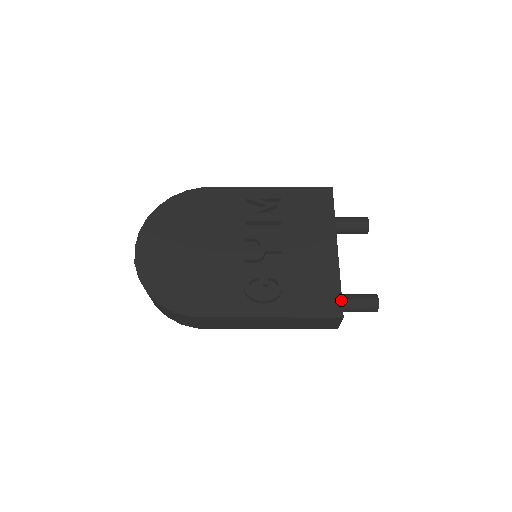
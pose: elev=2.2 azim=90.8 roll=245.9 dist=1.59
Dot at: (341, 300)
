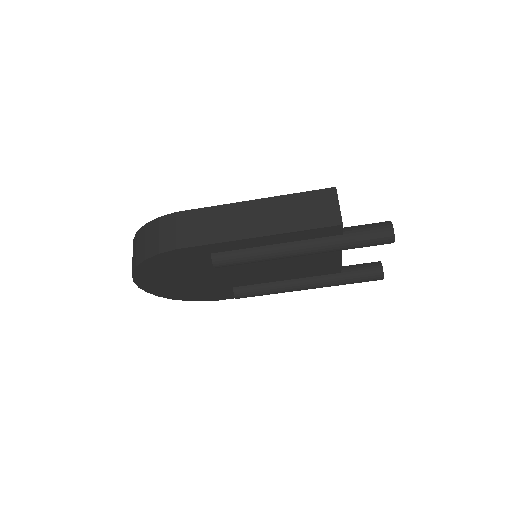
Dot at: occluded
